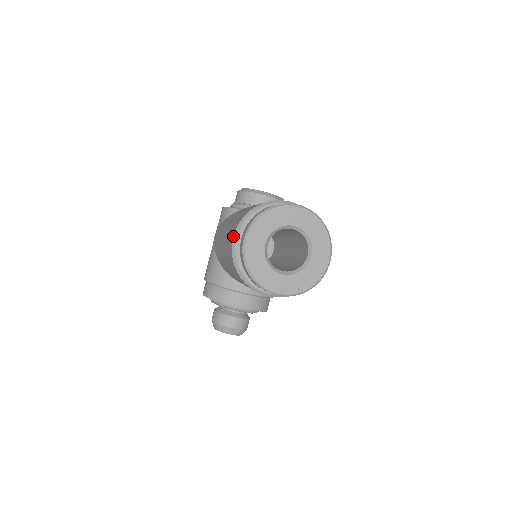
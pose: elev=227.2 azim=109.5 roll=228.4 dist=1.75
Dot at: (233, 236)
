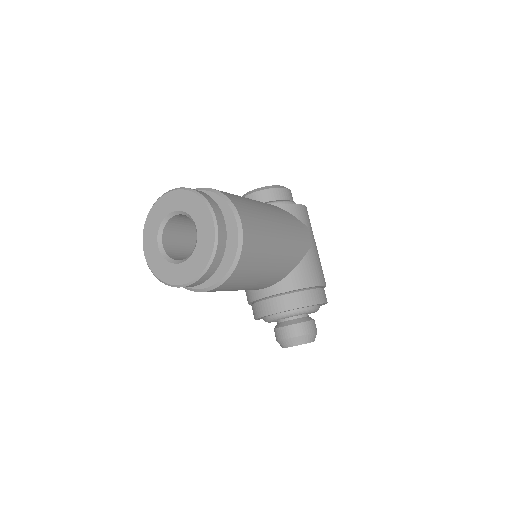
Dot at: occluded
